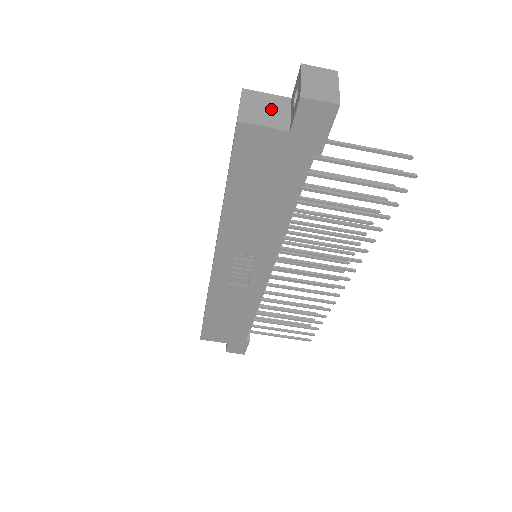
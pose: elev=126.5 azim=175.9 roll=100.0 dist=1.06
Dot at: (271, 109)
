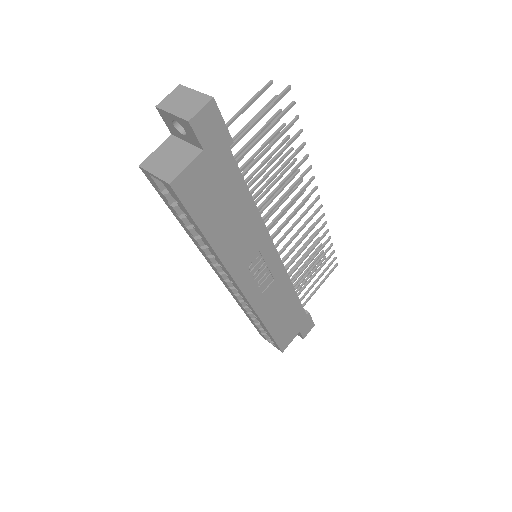
Dot at: (173, 154)
